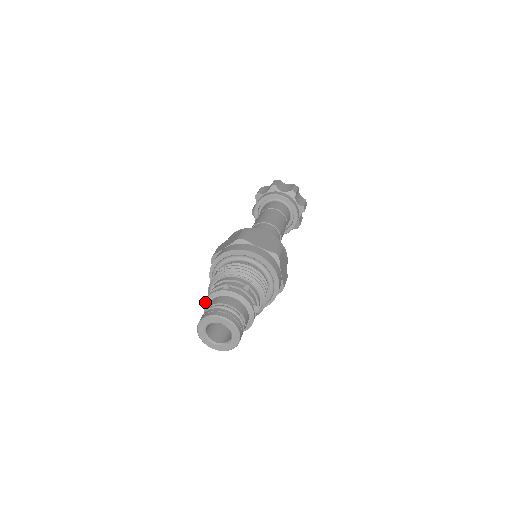
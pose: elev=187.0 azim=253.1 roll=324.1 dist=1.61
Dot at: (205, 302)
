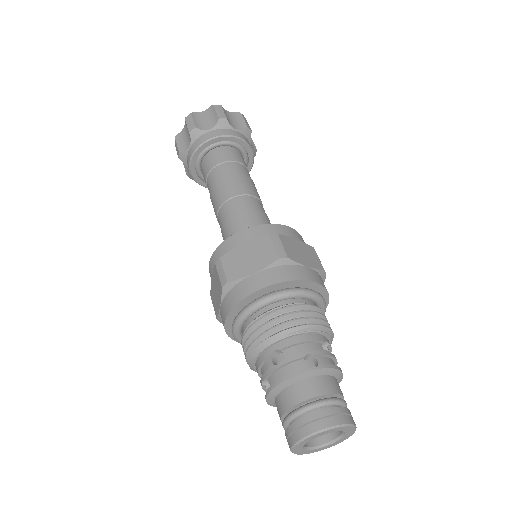
Dot at: (277, 387)
